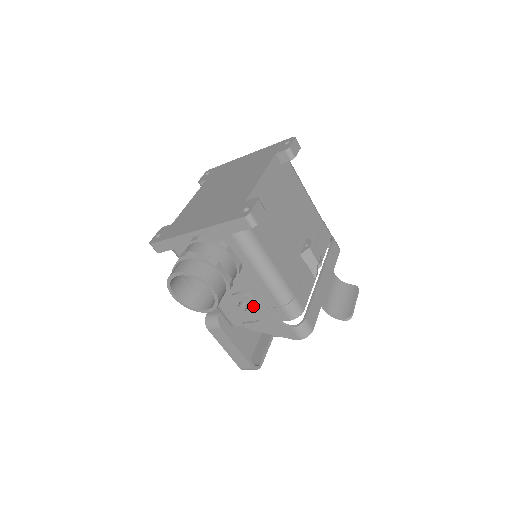
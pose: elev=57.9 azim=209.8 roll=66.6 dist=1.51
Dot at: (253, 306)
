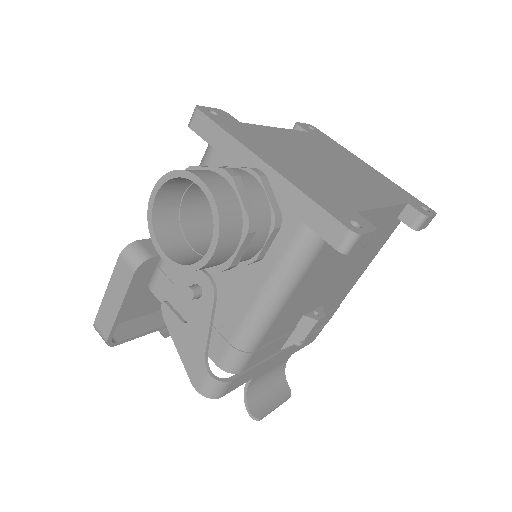
Dot at: (204, 305)
